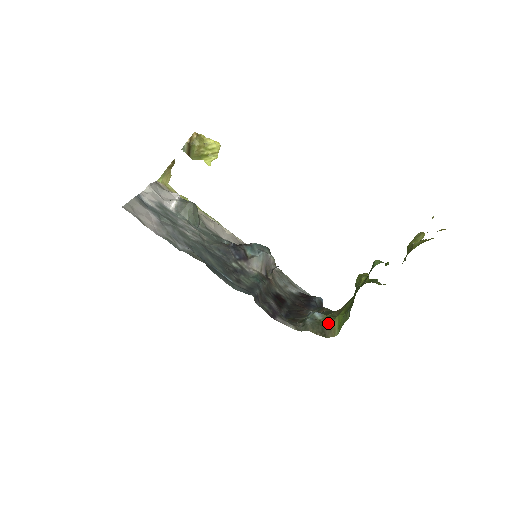
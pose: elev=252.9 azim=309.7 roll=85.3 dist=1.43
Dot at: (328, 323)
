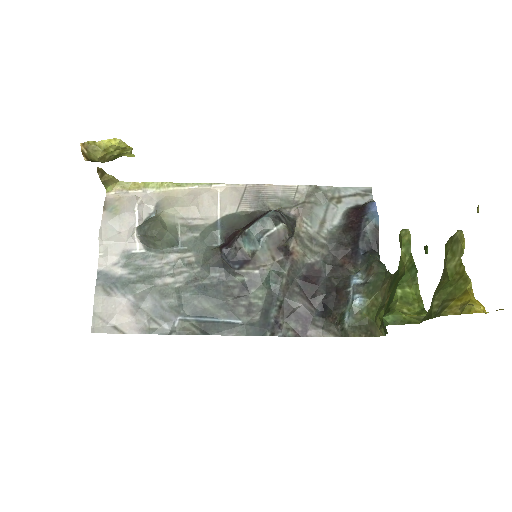
Dot at: (371, 319)
